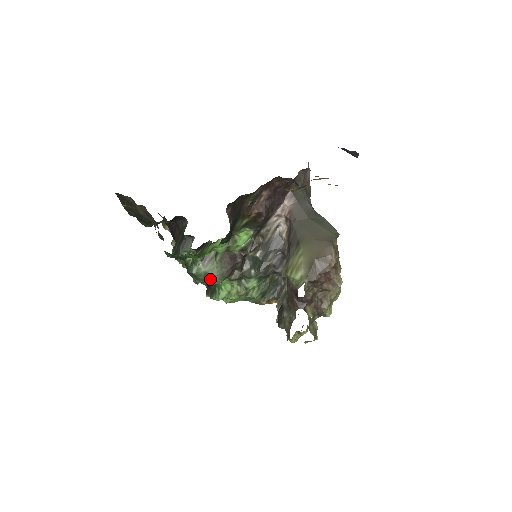
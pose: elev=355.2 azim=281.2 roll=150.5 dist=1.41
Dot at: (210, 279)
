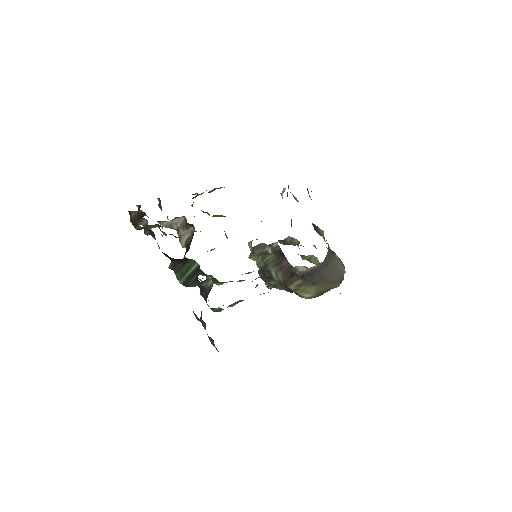
Dot at: (231, 306)
